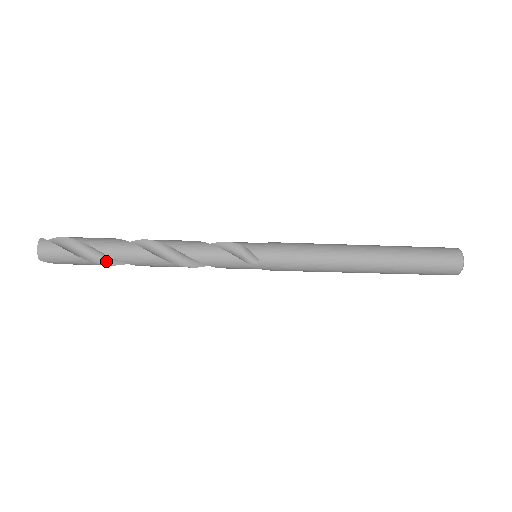
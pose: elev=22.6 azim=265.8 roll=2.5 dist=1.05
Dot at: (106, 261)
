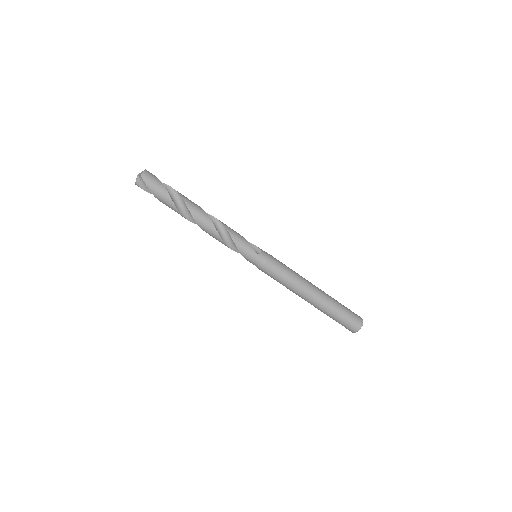
Dot at: (175, 203)
